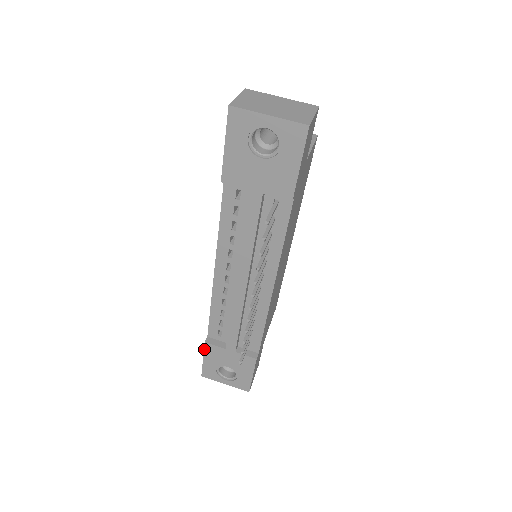
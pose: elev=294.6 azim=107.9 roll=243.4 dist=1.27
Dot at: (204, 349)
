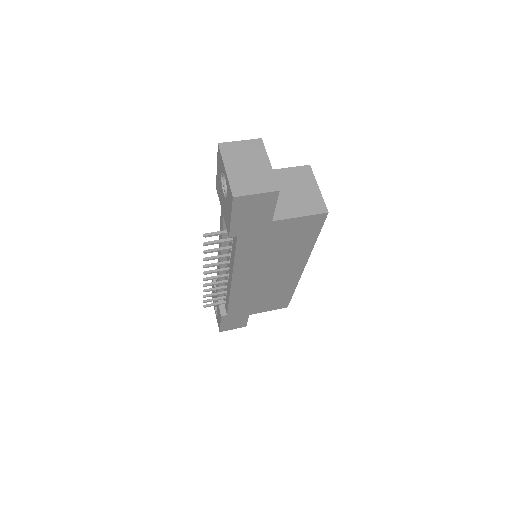
Dot at: (212, 281)
